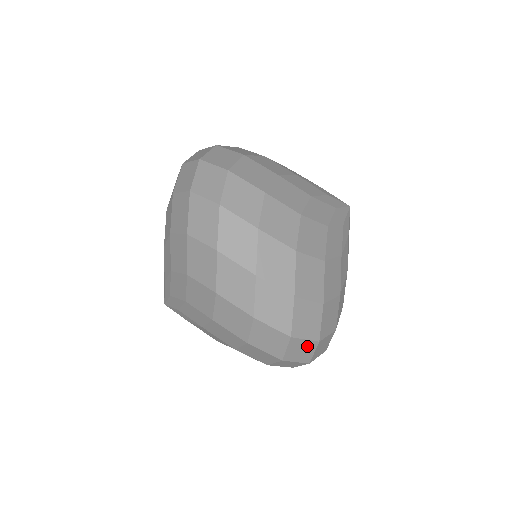
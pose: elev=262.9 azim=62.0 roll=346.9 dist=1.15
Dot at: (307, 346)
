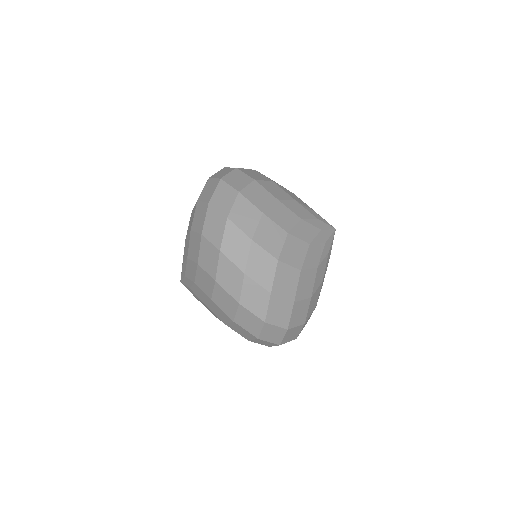
Dot at: occluded
